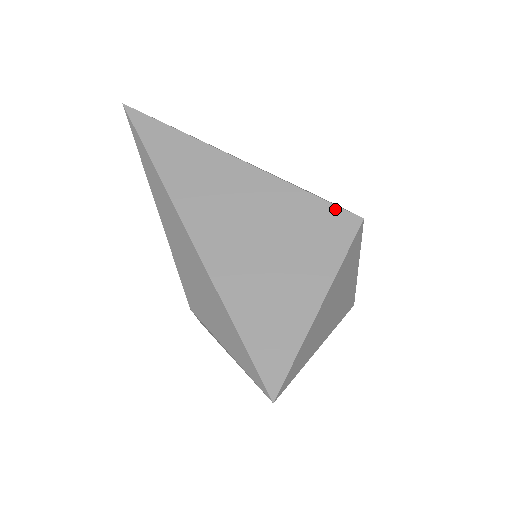
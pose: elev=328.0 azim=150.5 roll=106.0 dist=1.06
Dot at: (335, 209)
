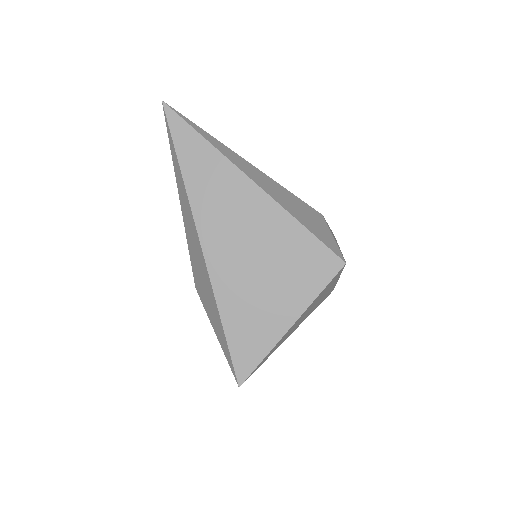
Dot at: (325, 250)
